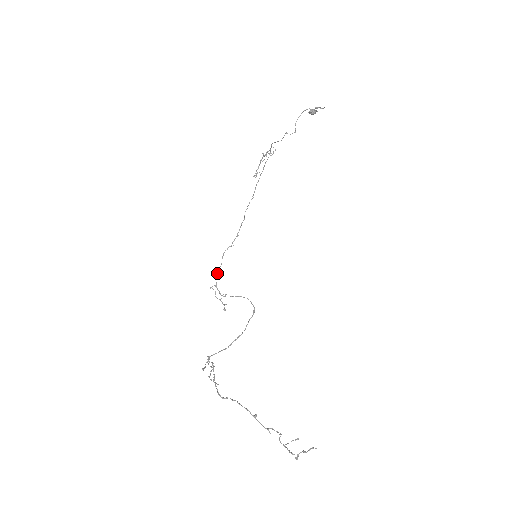
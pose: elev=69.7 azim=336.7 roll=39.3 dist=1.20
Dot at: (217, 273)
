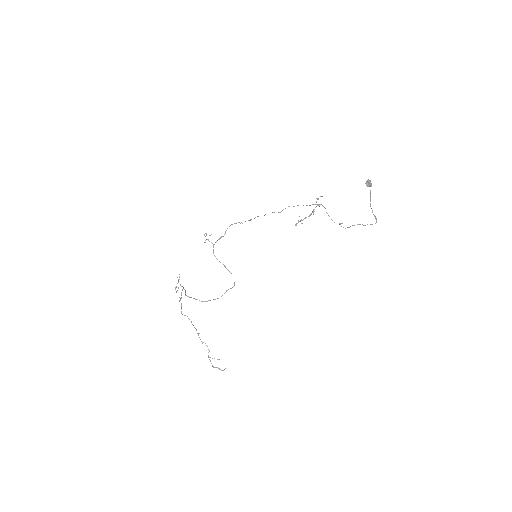
Dot at: (219, 238)
